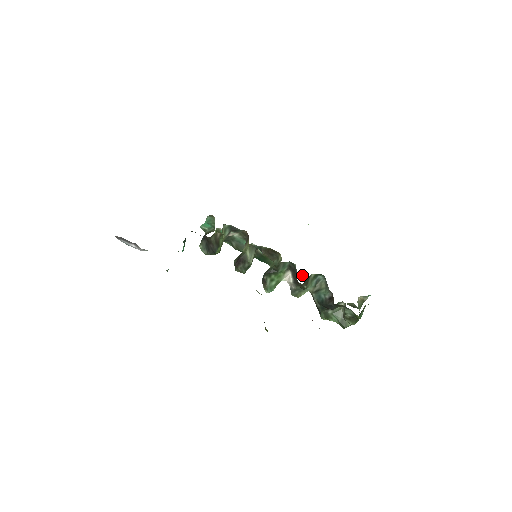
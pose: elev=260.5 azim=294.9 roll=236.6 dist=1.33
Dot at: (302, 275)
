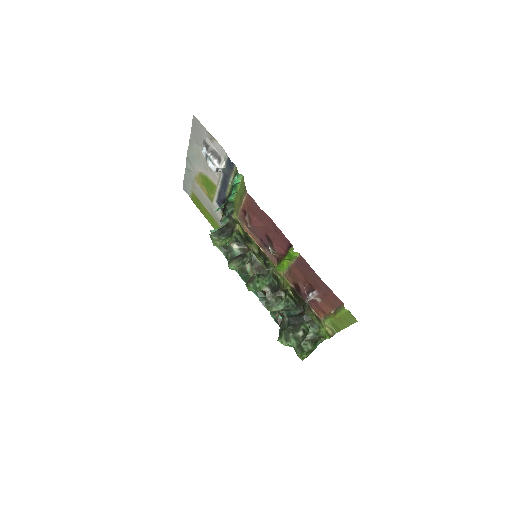
Dot at: occluded
